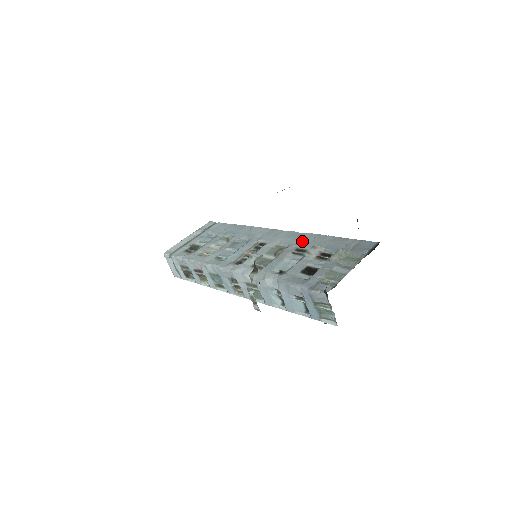
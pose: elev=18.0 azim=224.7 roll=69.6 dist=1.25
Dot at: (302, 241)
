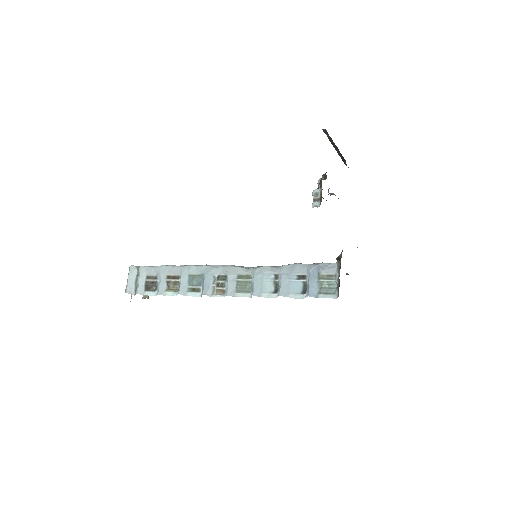
Dot at: occluded
